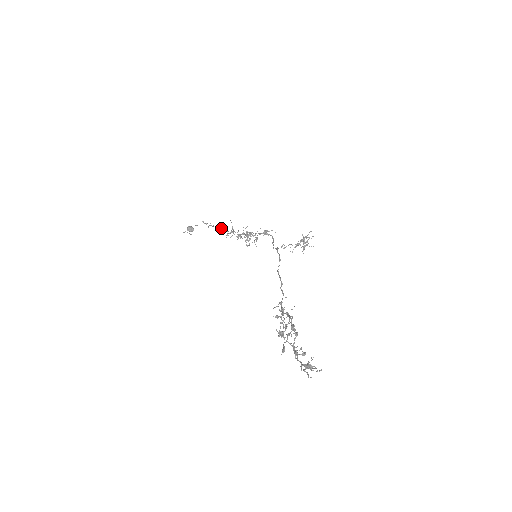
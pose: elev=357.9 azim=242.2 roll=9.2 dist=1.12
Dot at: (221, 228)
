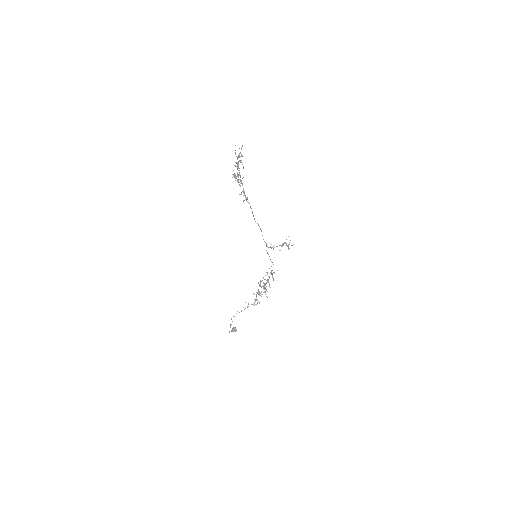
Dot at: occluded
